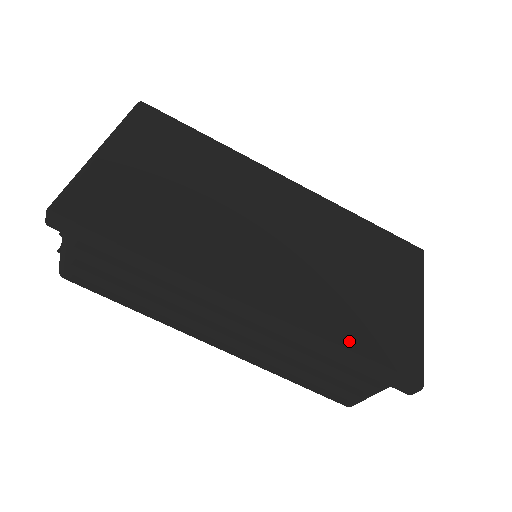
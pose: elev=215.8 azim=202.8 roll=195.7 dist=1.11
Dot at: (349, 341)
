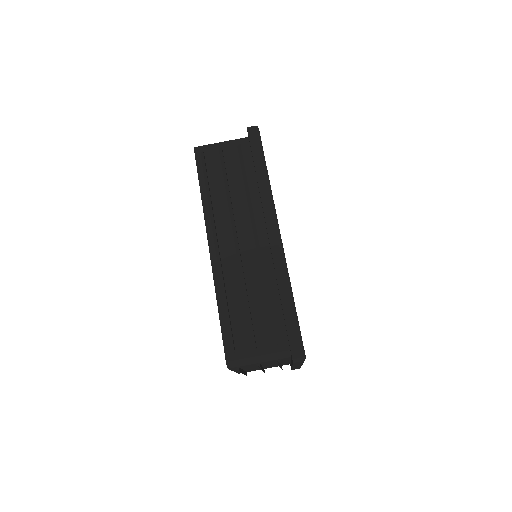
Dot at: occluded
